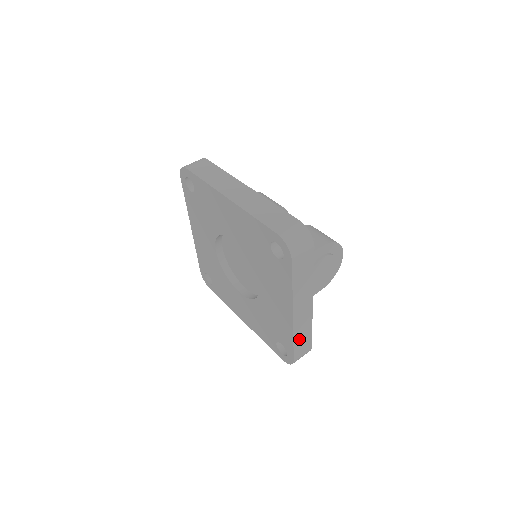
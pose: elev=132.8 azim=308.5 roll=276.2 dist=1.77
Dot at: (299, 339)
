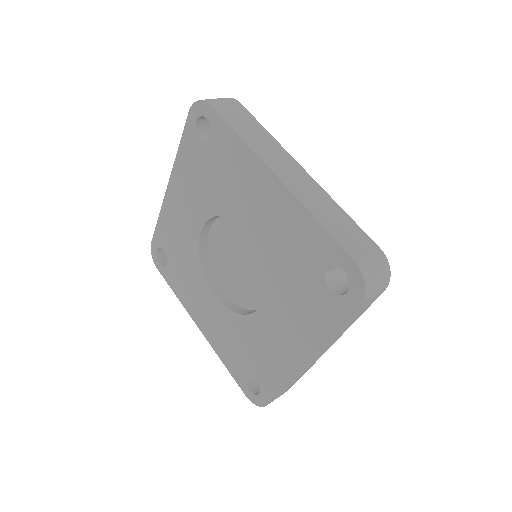
Dot at: (289, 384)
